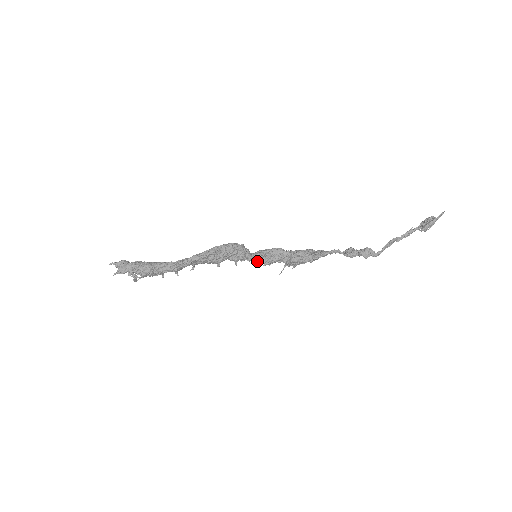
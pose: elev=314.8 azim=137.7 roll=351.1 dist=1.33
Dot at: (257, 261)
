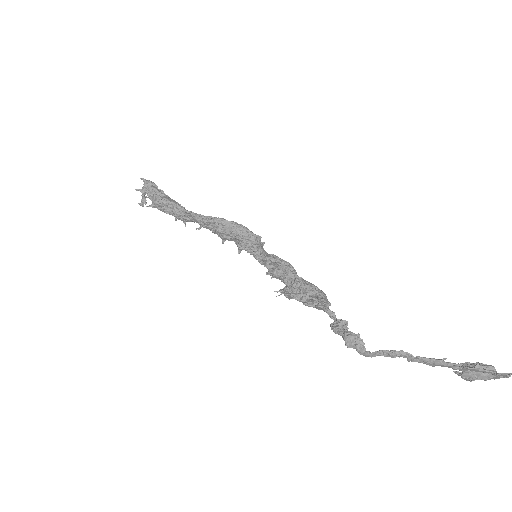
Dot at: (263, 264)
